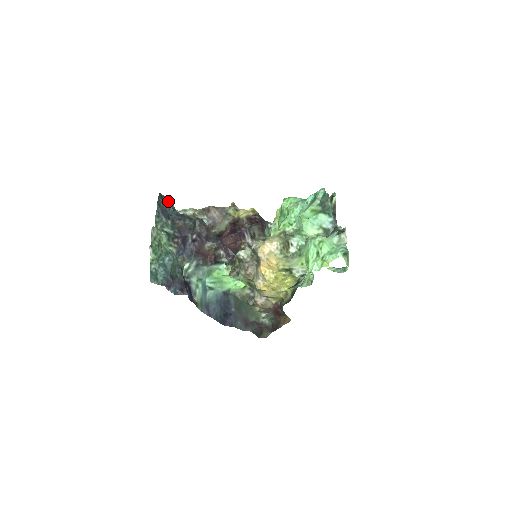
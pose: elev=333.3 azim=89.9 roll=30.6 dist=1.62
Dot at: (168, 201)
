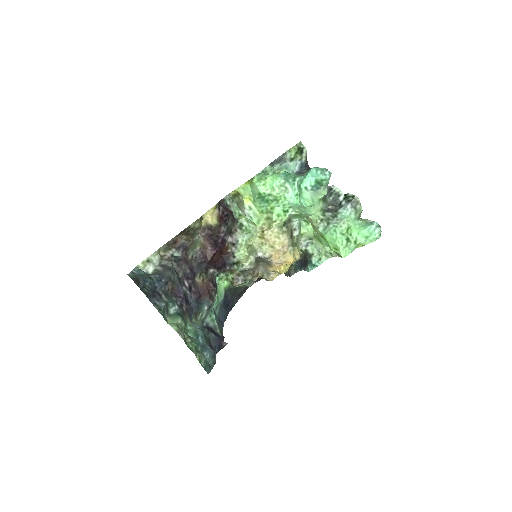
Dot at: (136, 274)
